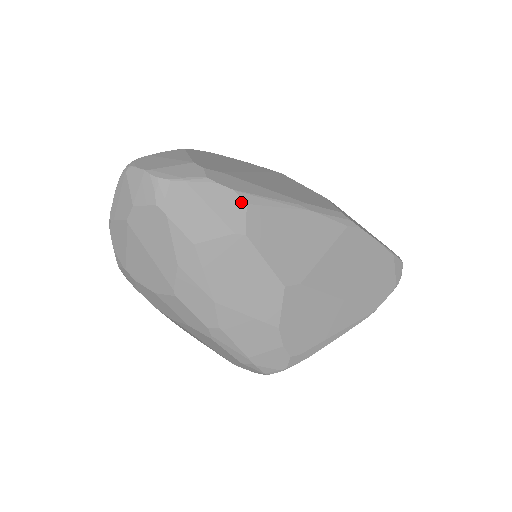
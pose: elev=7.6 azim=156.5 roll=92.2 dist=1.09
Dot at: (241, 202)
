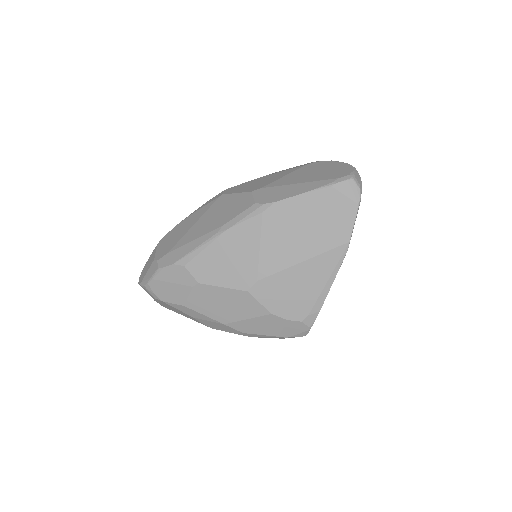
Dot at: (181, 267)
